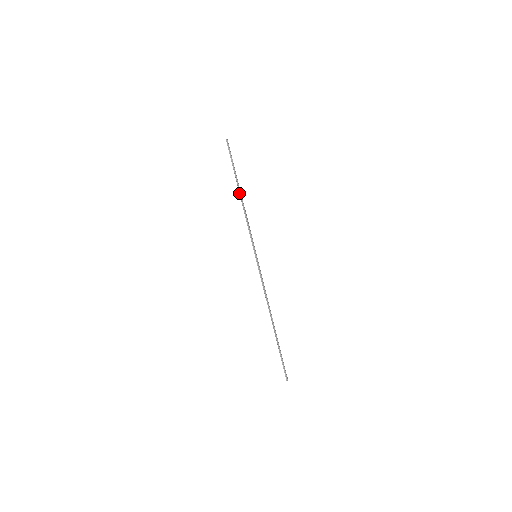
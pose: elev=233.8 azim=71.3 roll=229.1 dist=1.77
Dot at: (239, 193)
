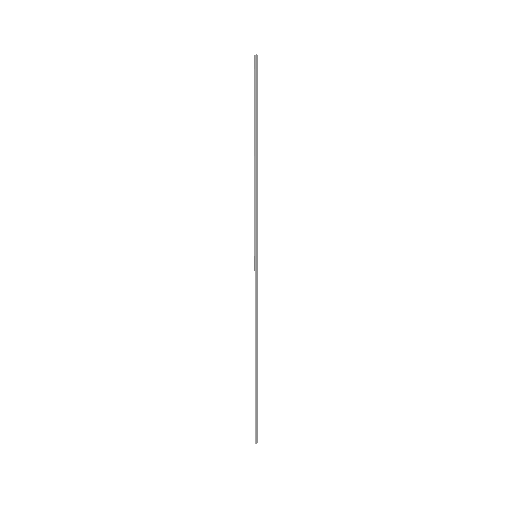
Dot at: (254, 151)
